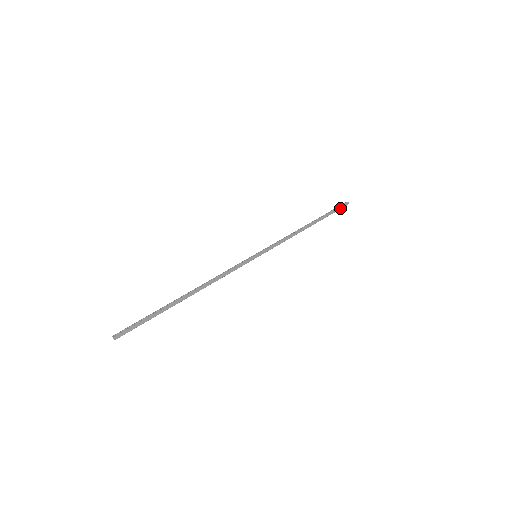
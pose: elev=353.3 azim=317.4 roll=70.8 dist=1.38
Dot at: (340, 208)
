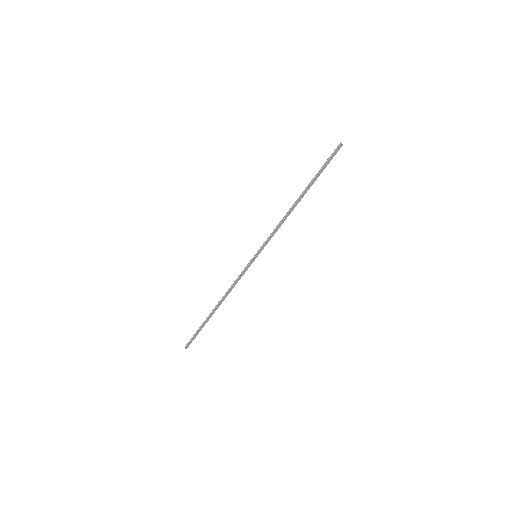
Dot at: (332, 157)
